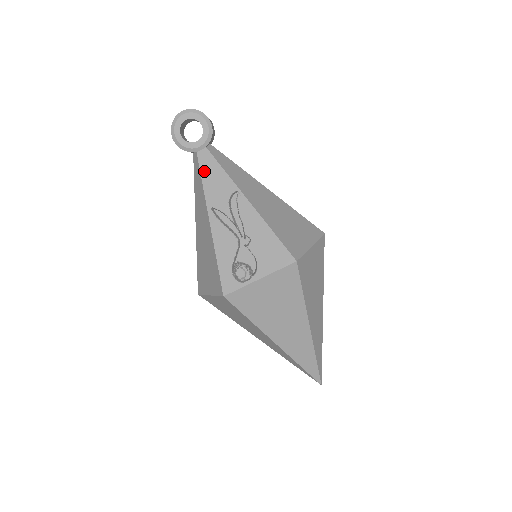
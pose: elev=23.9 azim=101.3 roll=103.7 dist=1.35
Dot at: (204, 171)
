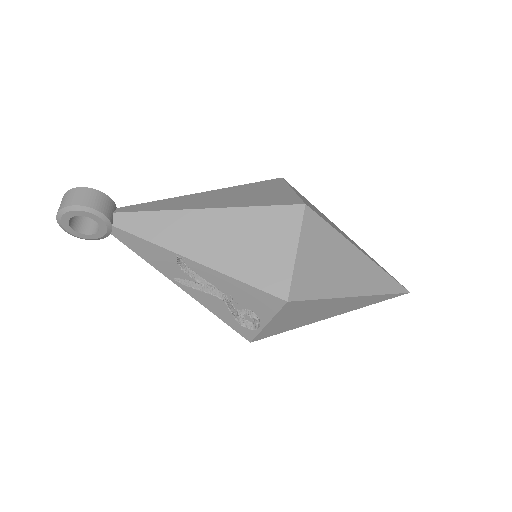
Dot at: (135, 249)
